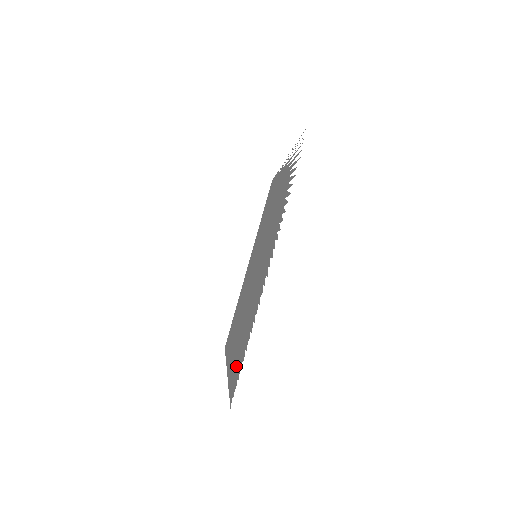
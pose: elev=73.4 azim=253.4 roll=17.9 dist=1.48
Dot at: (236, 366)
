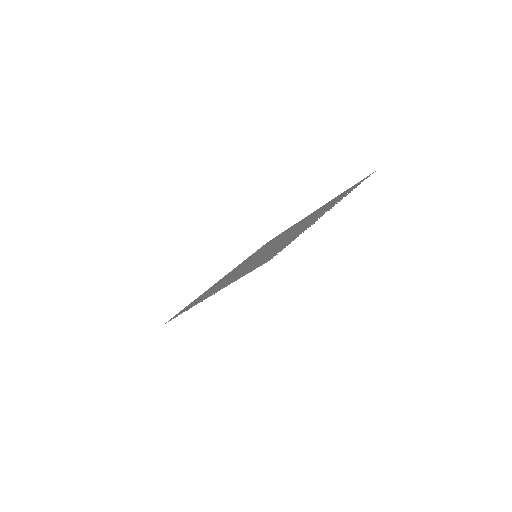
Dot at: occluded
